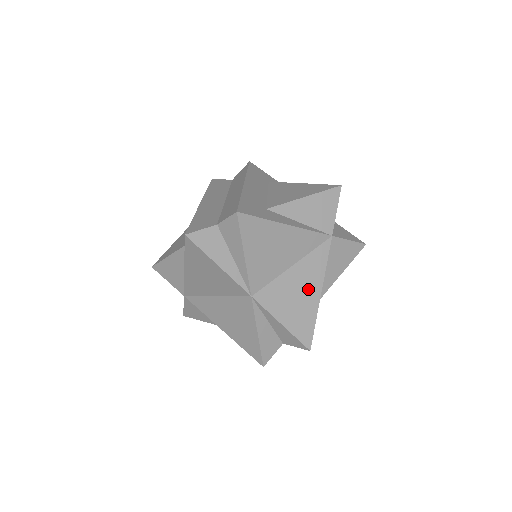
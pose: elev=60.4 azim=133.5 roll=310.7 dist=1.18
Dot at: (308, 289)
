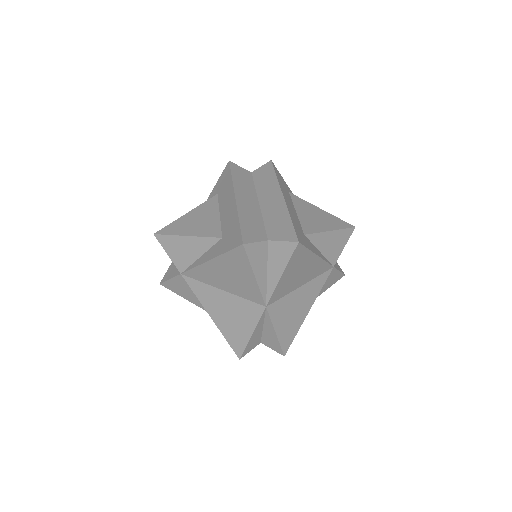
Dot at: (303, 307)
